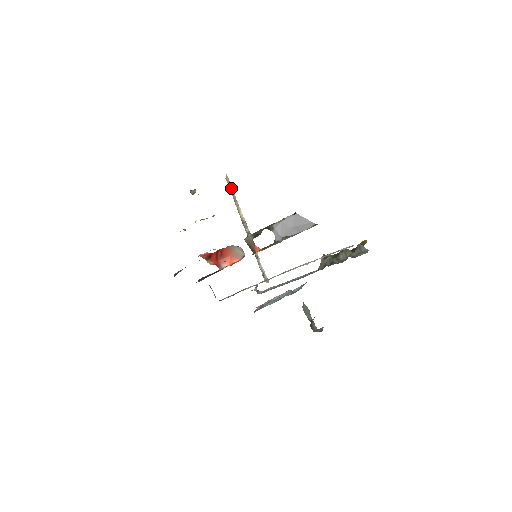
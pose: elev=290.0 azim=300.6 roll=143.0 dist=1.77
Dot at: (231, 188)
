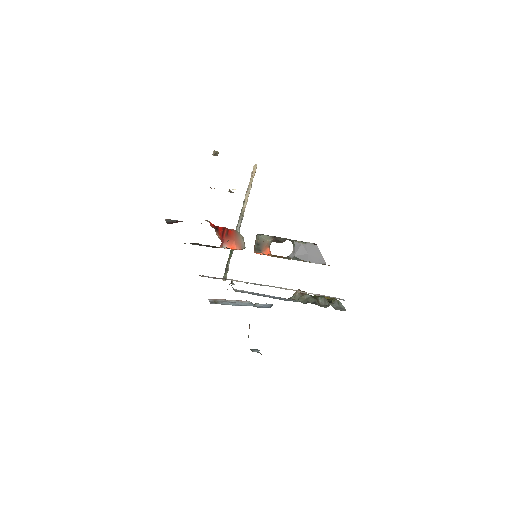
Dot at: occluded
